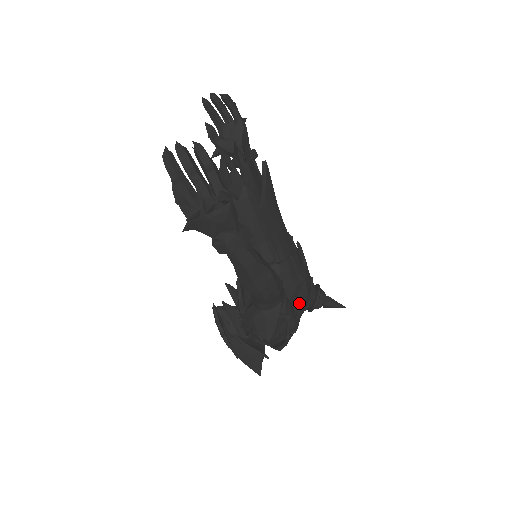
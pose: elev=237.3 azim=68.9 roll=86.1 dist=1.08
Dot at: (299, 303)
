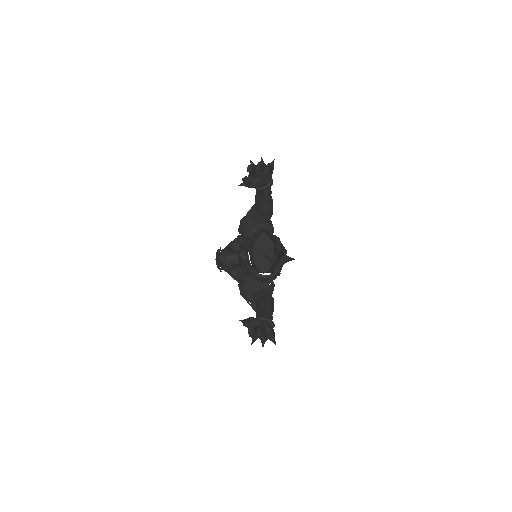
Dot at: occluded
